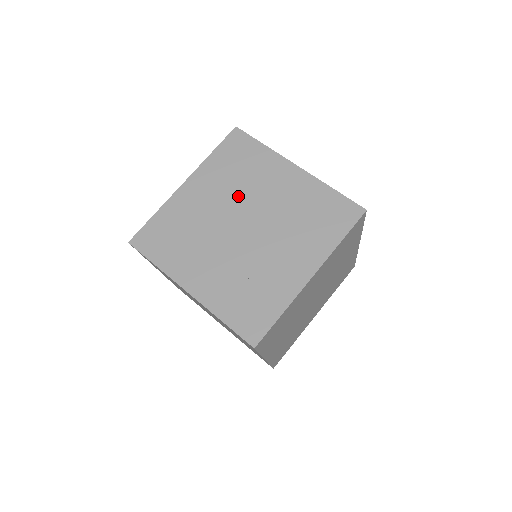
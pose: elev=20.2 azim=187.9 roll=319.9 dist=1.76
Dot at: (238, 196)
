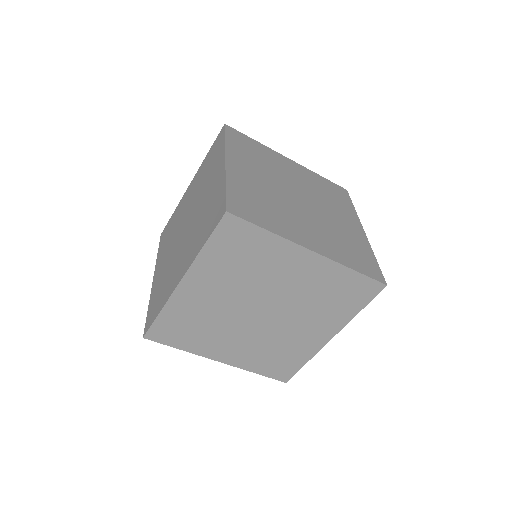
Dot at: (176, 232)
